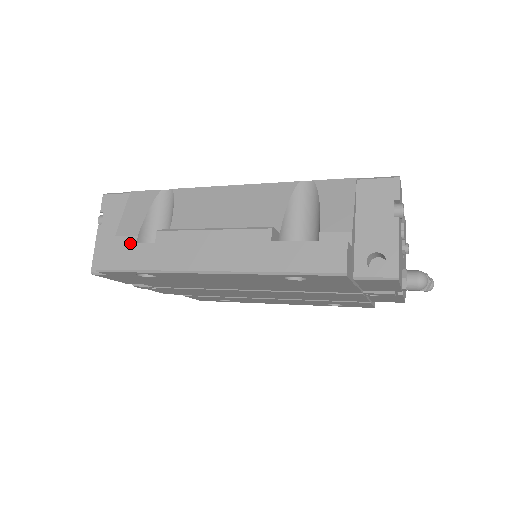
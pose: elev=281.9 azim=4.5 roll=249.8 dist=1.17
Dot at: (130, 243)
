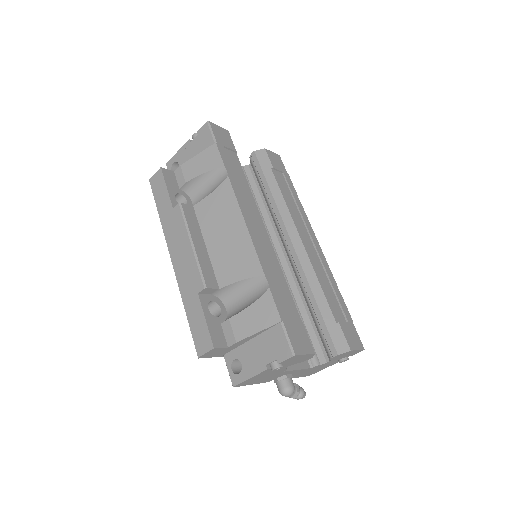
Dot at: (167, 190)
